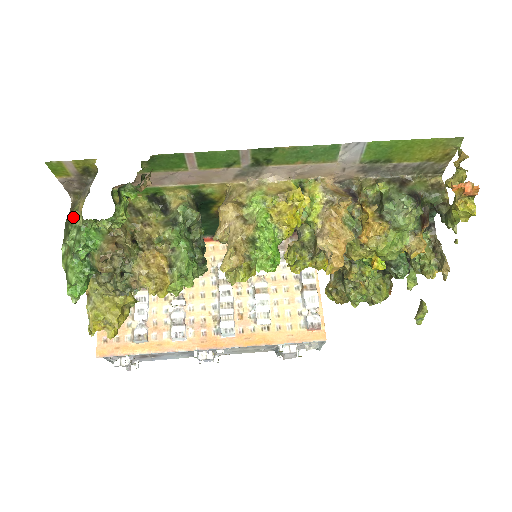
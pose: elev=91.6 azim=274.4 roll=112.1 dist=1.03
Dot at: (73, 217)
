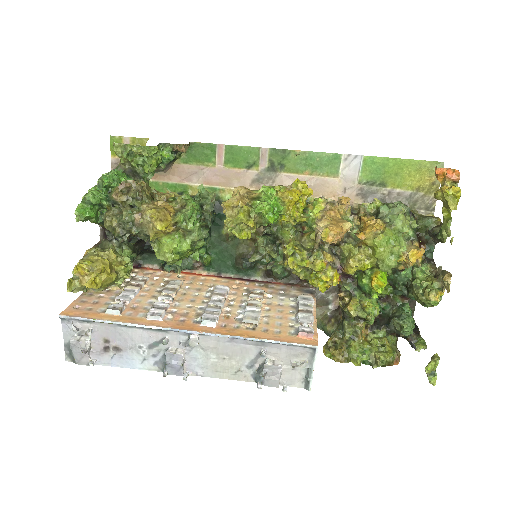
Dot at: (116, 147)
